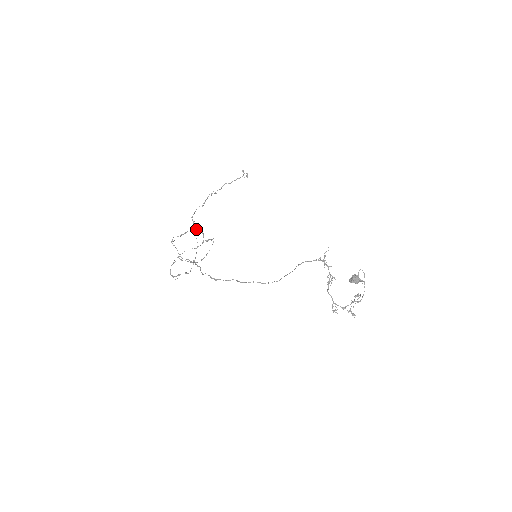
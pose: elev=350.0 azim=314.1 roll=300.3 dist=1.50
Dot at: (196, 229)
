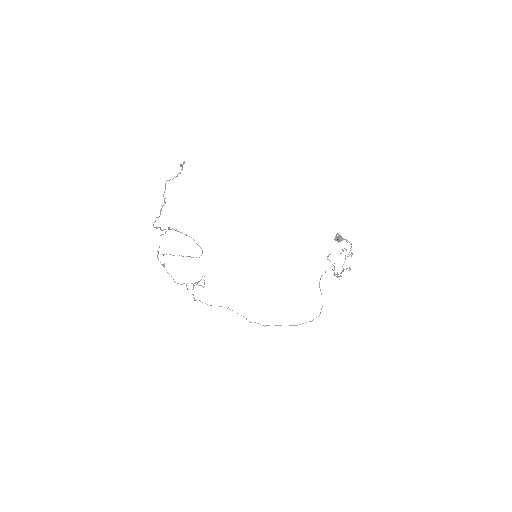
Dot at: (161, 230)
